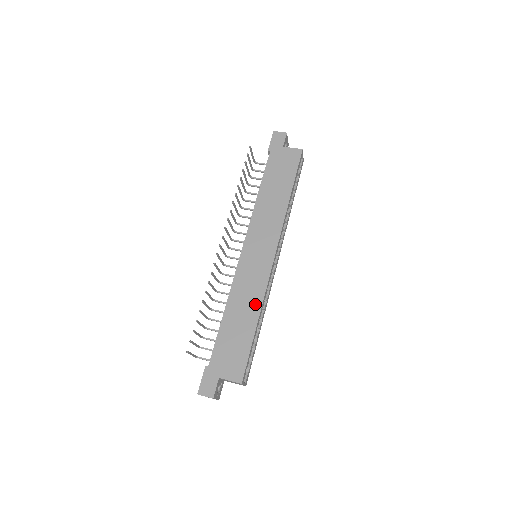
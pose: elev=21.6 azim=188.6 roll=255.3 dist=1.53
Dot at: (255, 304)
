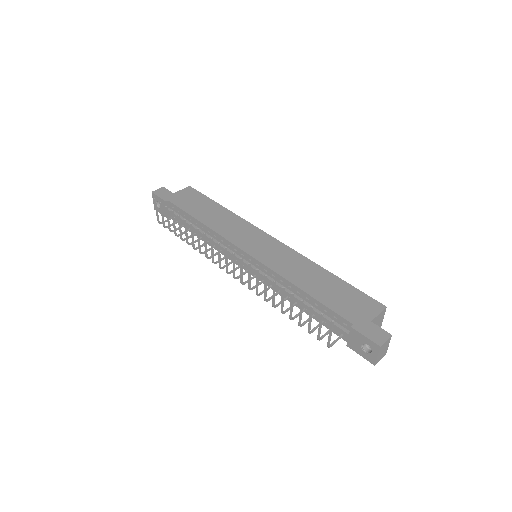
Dot at: (310, 266)
